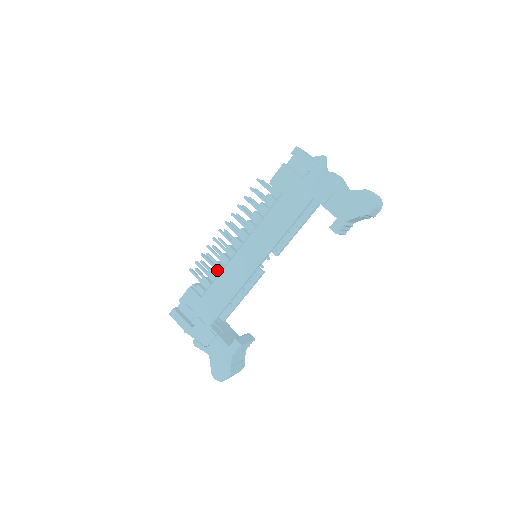
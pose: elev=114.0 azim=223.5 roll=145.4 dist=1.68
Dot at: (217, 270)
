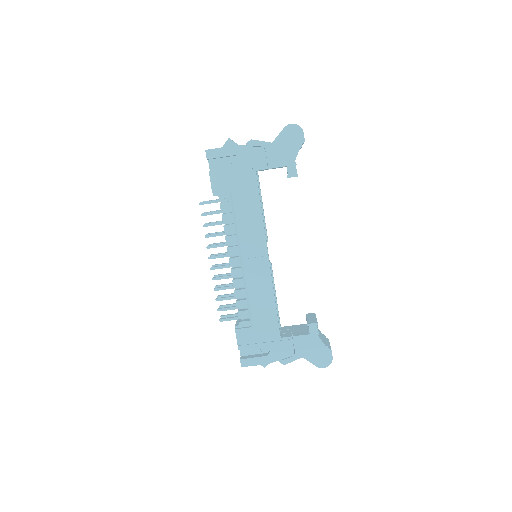
Dot at: (242, 296)
